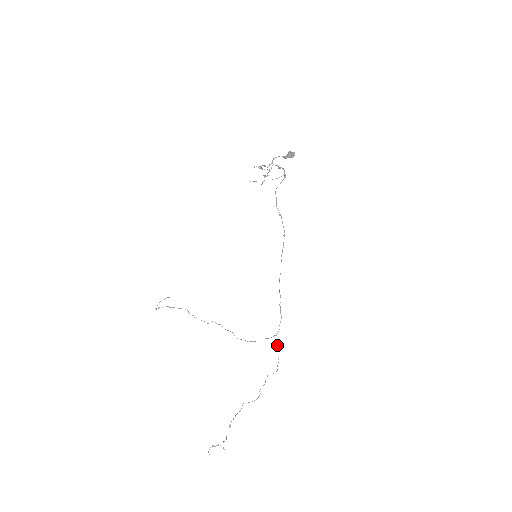
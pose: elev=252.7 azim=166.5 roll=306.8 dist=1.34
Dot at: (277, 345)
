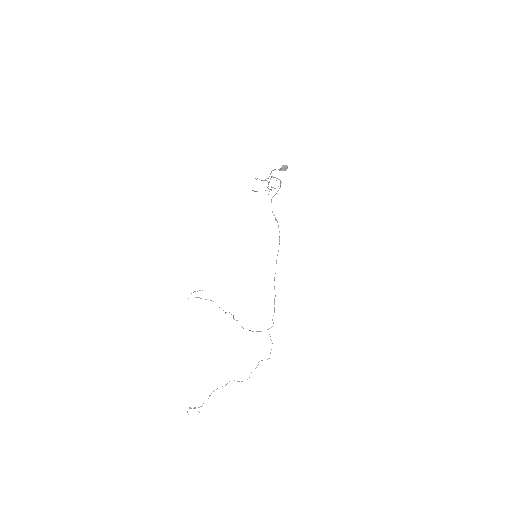
Dot at: (270, 336)
